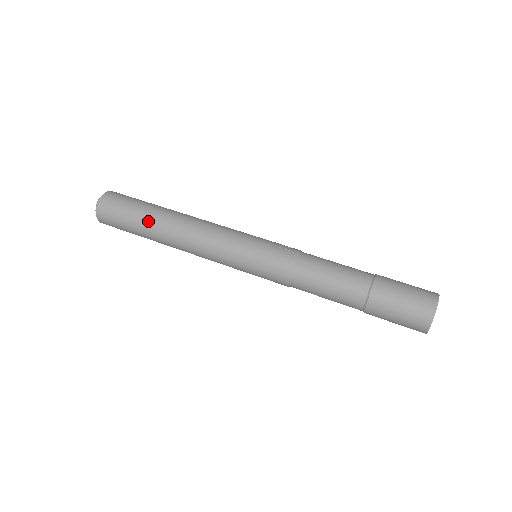
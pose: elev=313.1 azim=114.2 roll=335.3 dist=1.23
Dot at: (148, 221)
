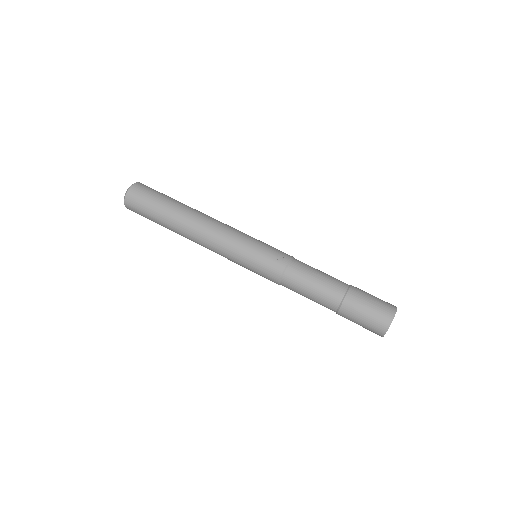
Dot at: (167, 222)
